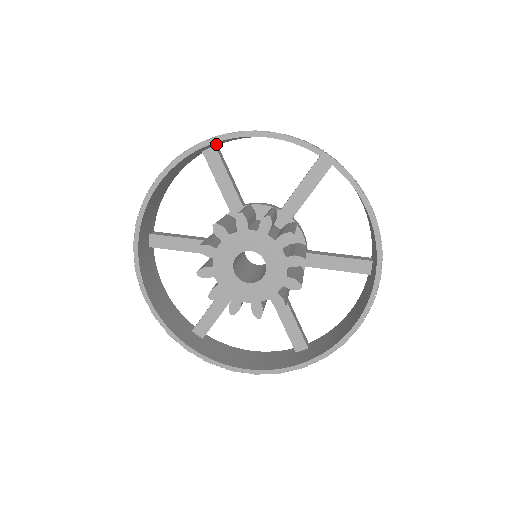
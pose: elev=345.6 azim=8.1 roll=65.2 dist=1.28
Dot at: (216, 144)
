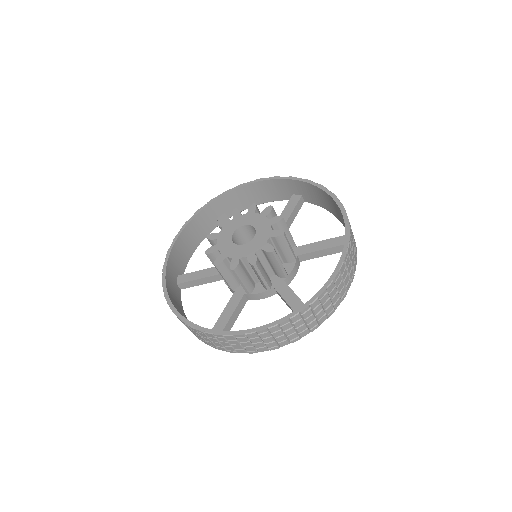
Dot at: (225, 211)
